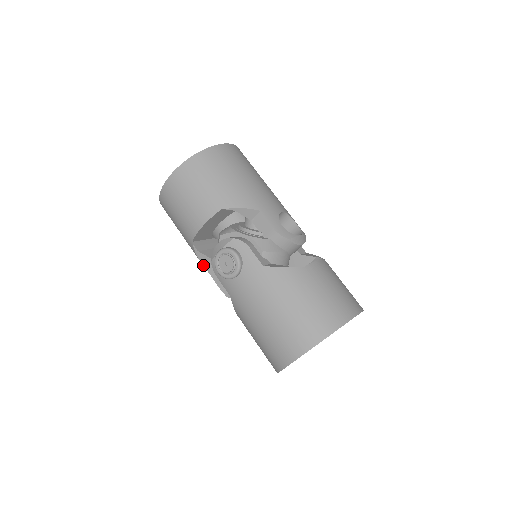
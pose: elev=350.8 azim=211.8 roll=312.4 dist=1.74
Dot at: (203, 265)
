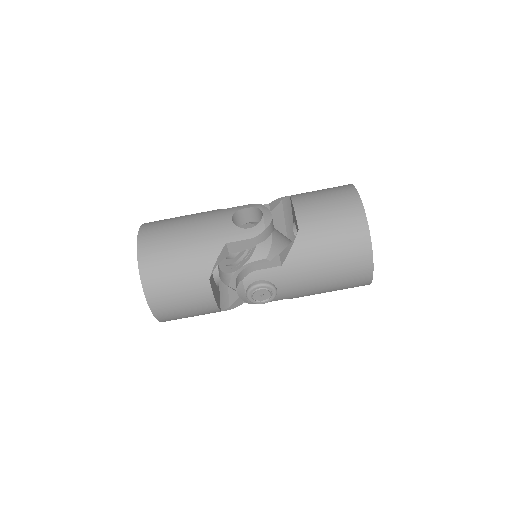
Dot at: occluded
